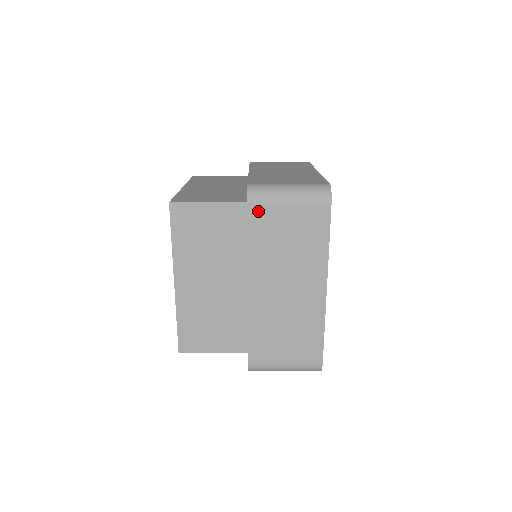
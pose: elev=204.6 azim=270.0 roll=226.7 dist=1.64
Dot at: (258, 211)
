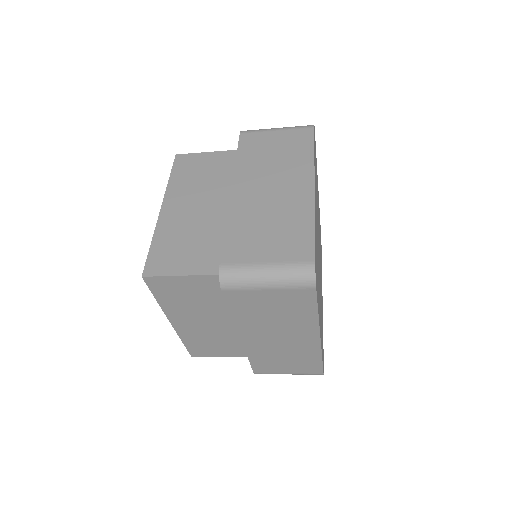
Dot at: (235, 295)
